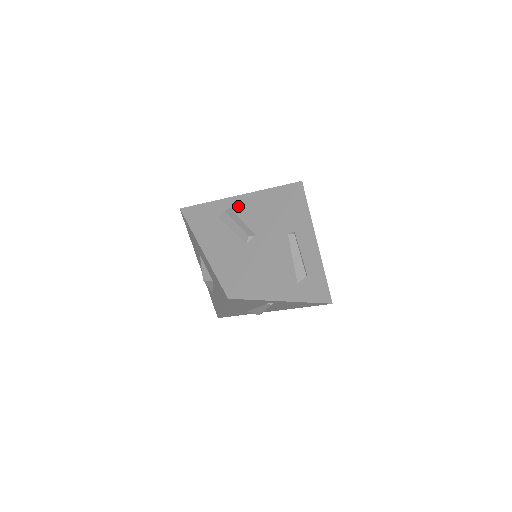
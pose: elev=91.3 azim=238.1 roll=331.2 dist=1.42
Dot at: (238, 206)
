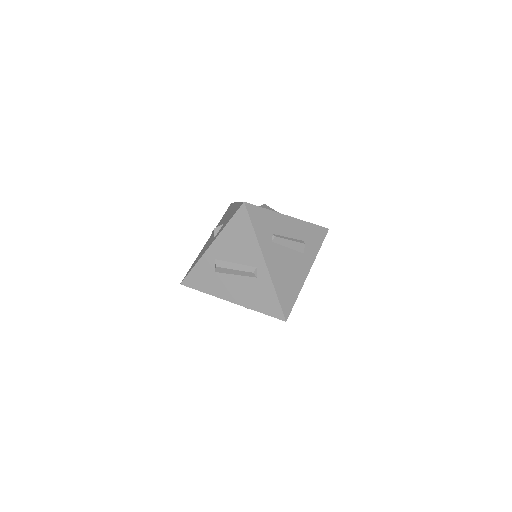
Dot at: (220, 254)
